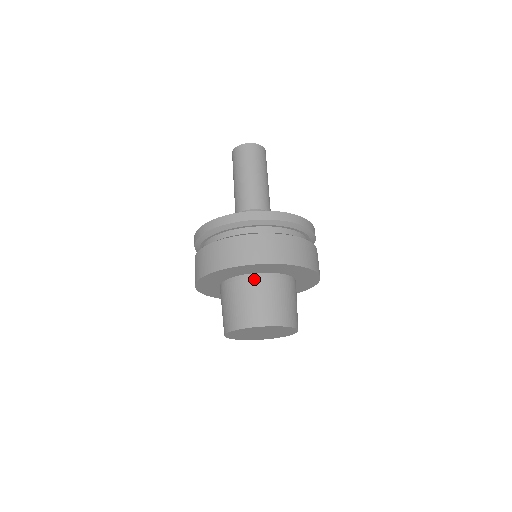
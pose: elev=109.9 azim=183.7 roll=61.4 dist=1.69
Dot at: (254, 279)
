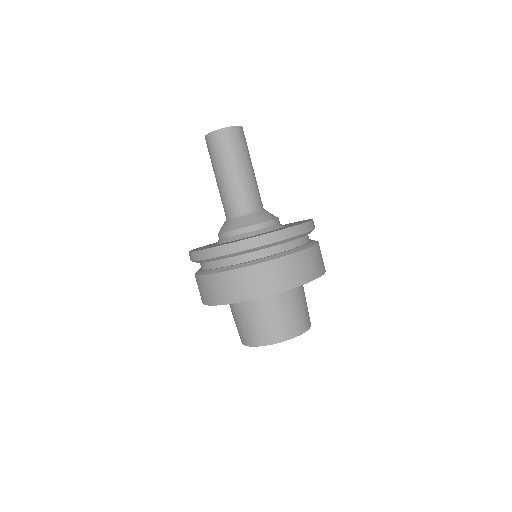
Dot at: (238, 303)
